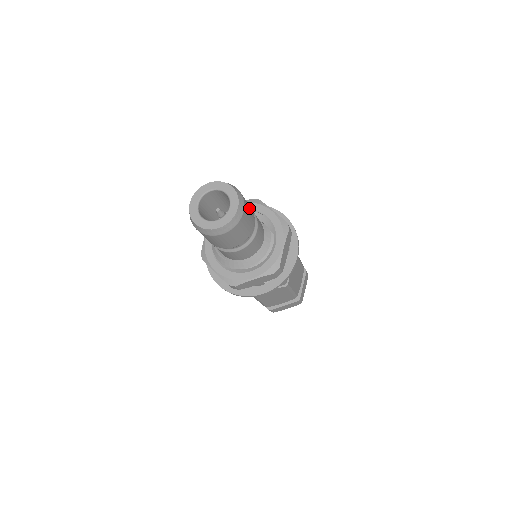
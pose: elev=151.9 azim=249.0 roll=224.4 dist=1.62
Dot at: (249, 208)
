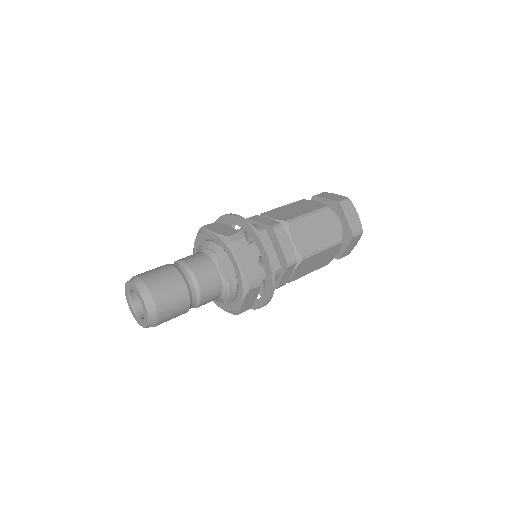
Dot at: (174, 305)
